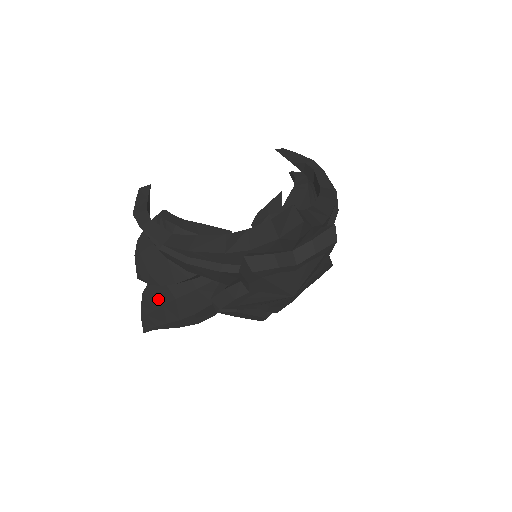
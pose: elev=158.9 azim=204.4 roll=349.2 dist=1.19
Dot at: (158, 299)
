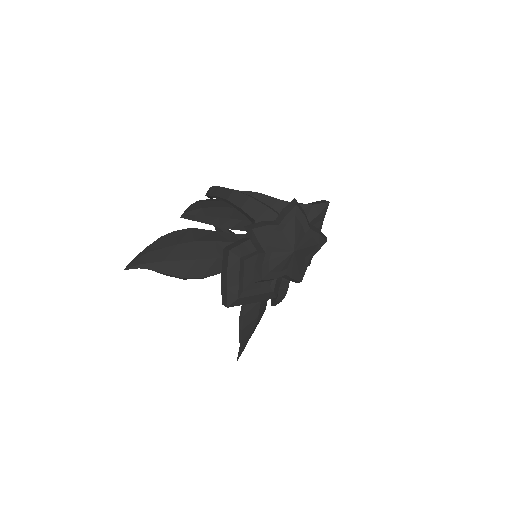
Dot at: (175, 240)
